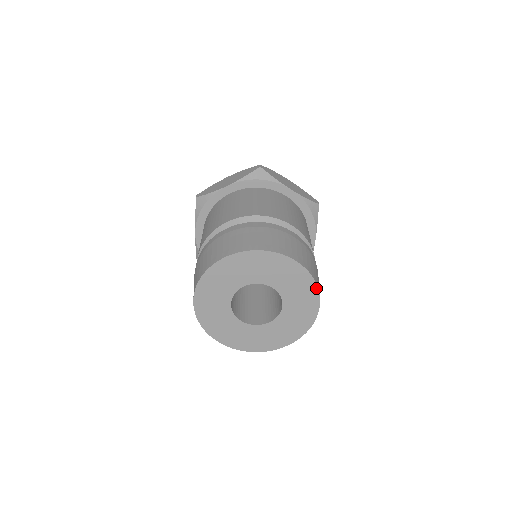
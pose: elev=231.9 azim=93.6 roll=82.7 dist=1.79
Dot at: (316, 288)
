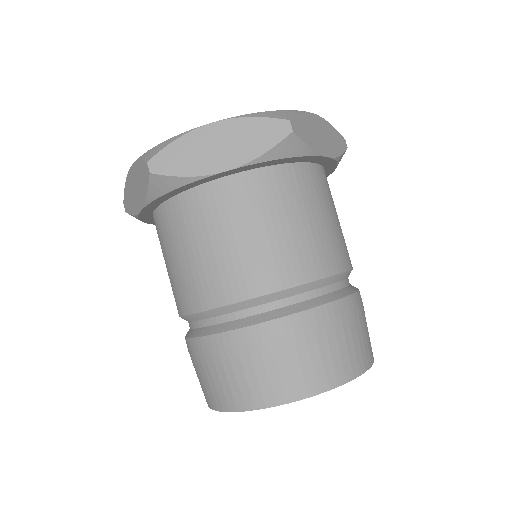
Dot at: (347, 381)
